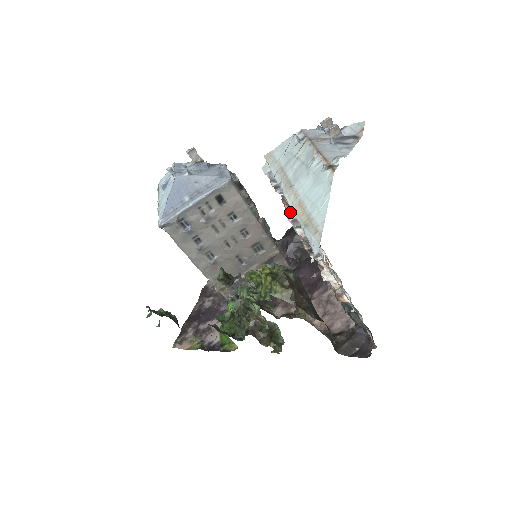
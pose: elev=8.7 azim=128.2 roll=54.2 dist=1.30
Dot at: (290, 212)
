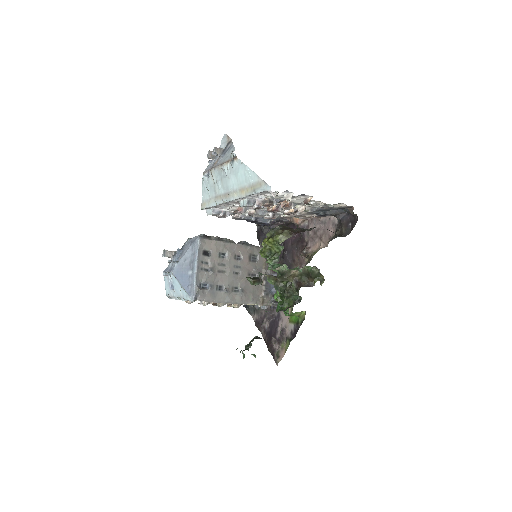
Dot at: (242, 203)
